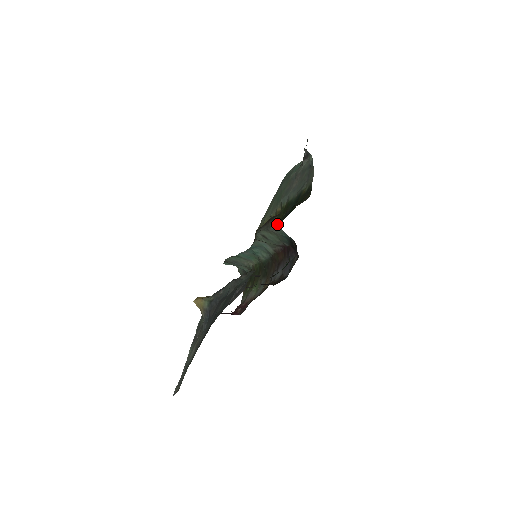
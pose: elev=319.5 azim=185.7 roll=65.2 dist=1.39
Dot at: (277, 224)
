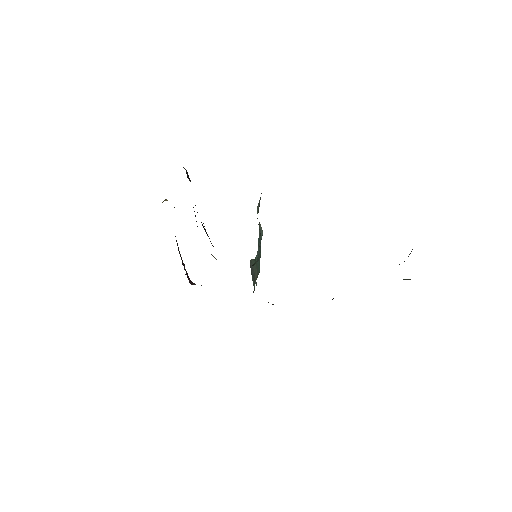
Dot at: occluded
